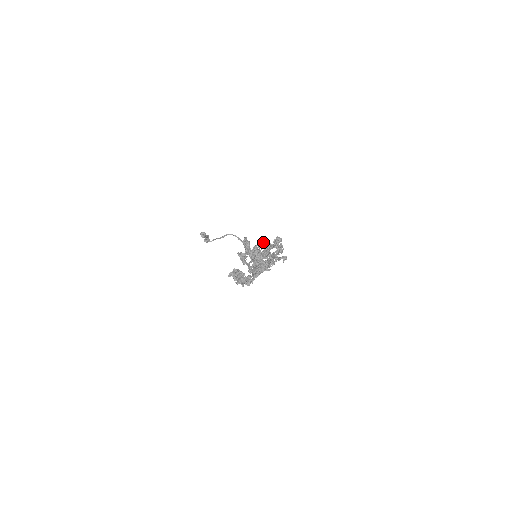
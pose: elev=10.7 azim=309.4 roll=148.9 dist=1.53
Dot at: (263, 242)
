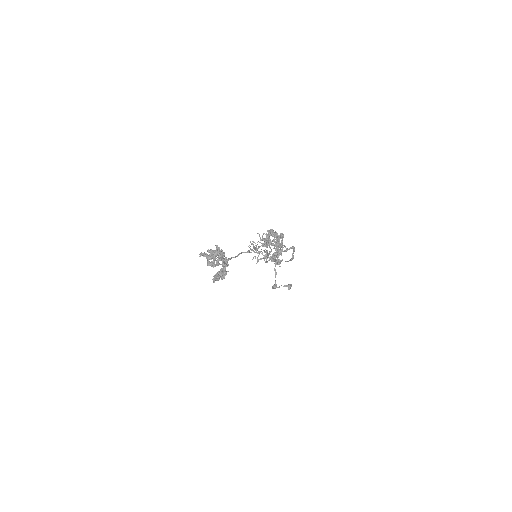
Dot at: occluded
